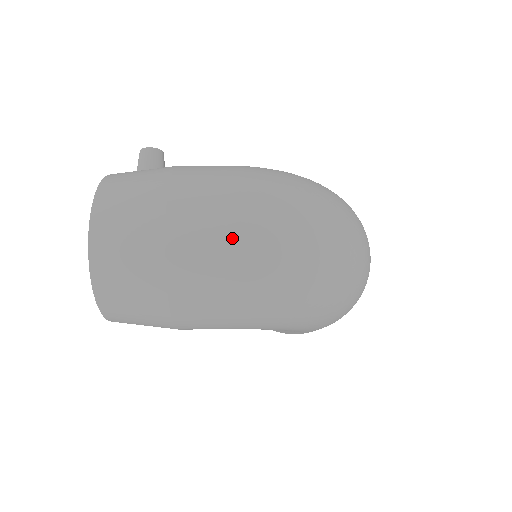
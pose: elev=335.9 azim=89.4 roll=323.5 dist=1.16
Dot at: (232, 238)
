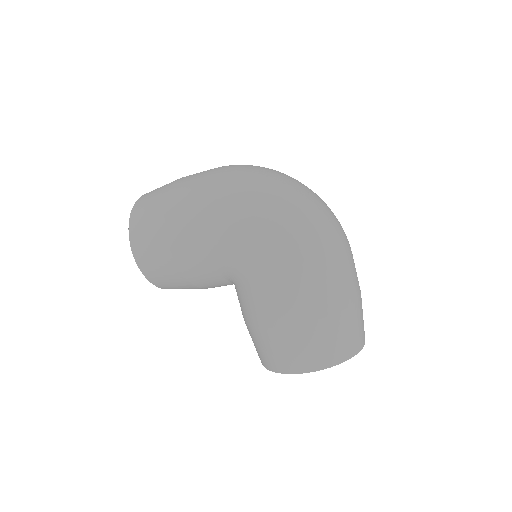
Dot at: (214, 168)
